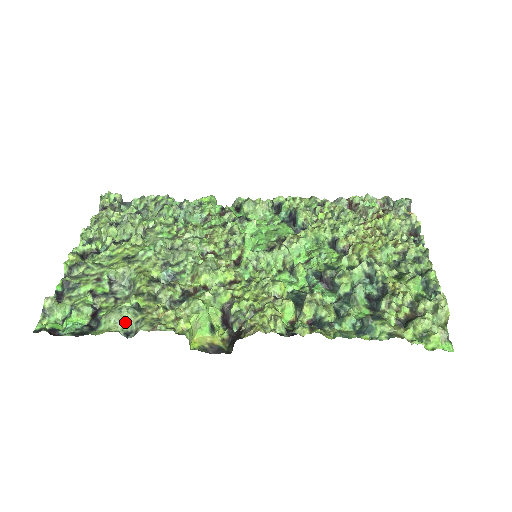
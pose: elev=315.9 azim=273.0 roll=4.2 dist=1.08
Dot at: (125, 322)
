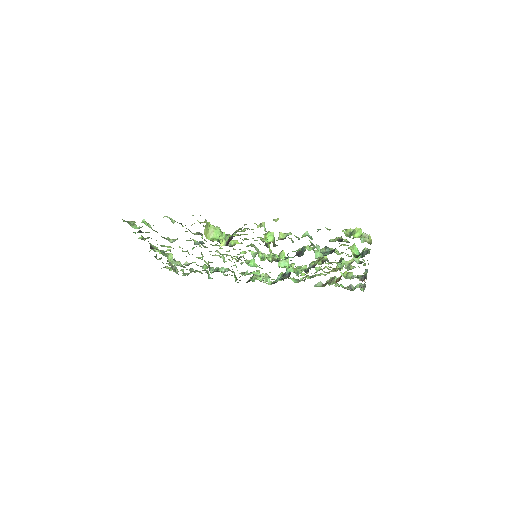
Dot at: occluded
